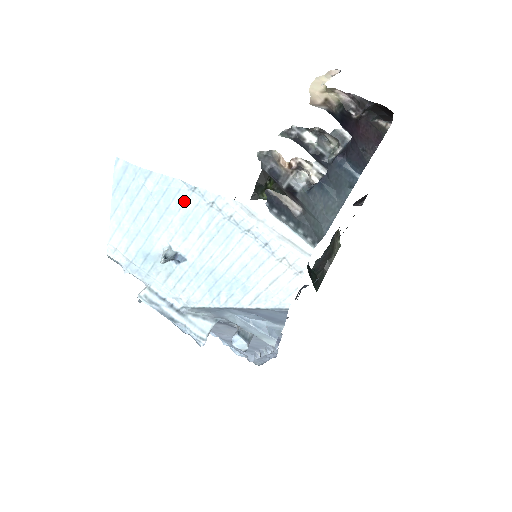
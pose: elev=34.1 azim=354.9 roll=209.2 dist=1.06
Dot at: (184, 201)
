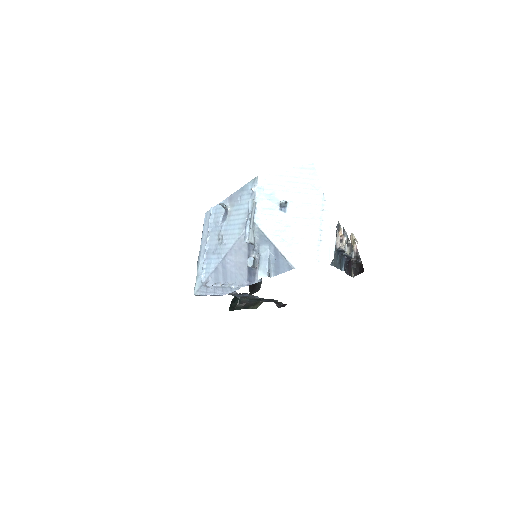
Dot at: (315, 199)
